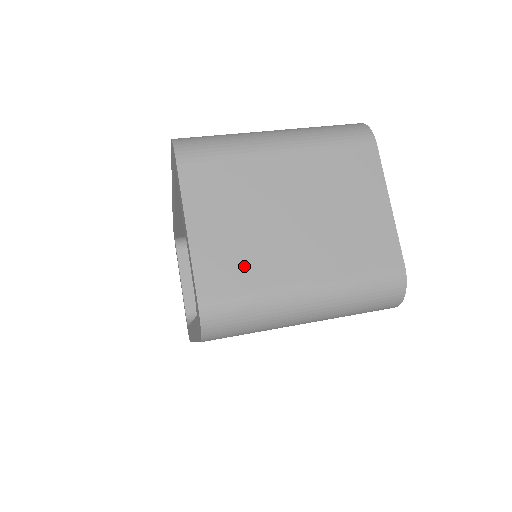
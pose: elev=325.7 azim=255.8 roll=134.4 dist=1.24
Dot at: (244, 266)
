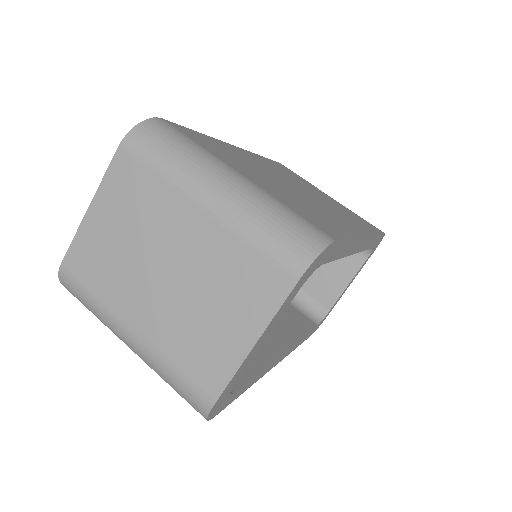
Dot at: (103, 271)
